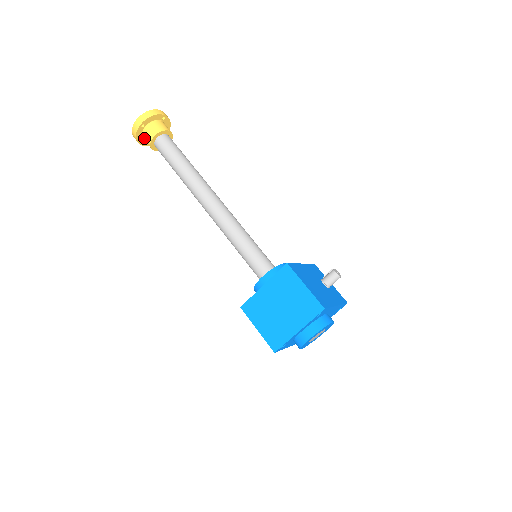
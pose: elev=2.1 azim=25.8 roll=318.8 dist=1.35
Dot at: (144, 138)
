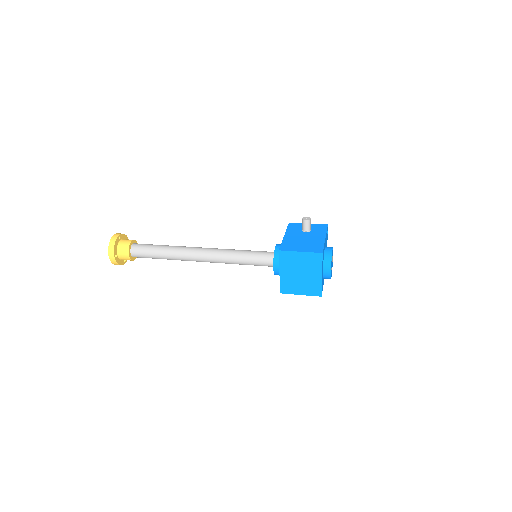
Dot at: occluded
